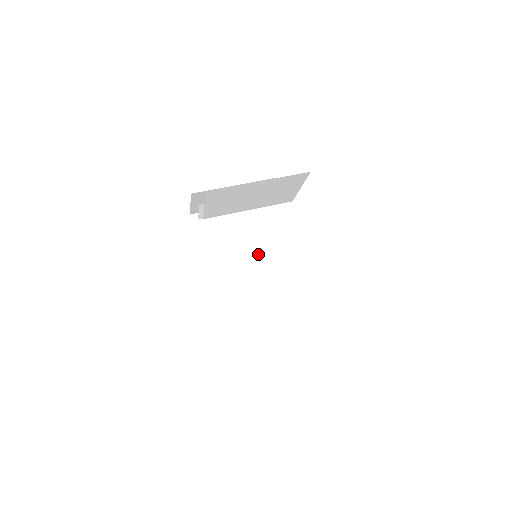
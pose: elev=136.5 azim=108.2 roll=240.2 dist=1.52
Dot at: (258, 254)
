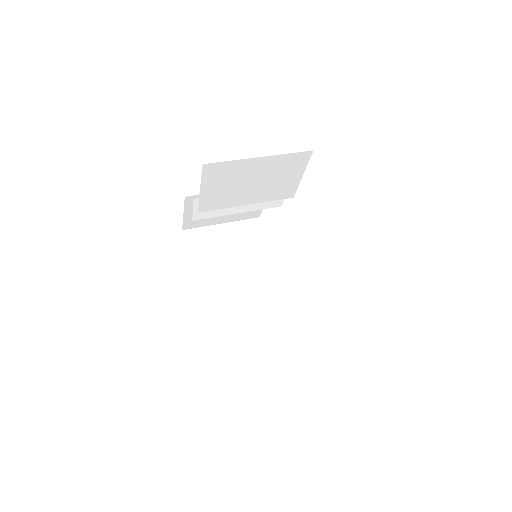
Dot at: (257, 270)
